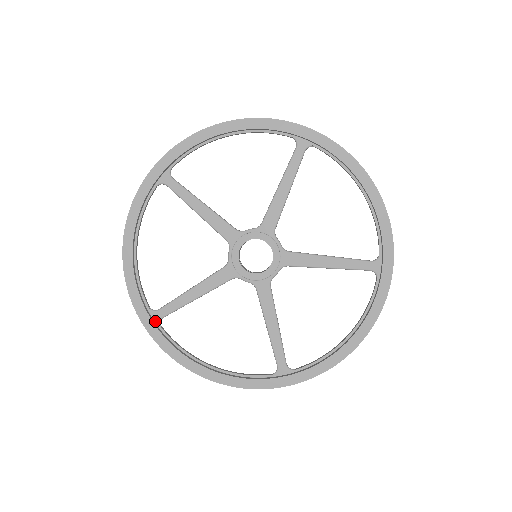
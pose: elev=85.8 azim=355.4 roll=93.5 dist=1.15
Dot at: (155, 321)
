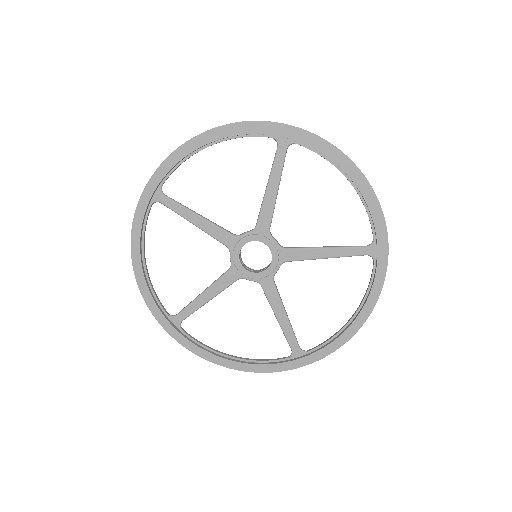
Dot at: (175, 325)
